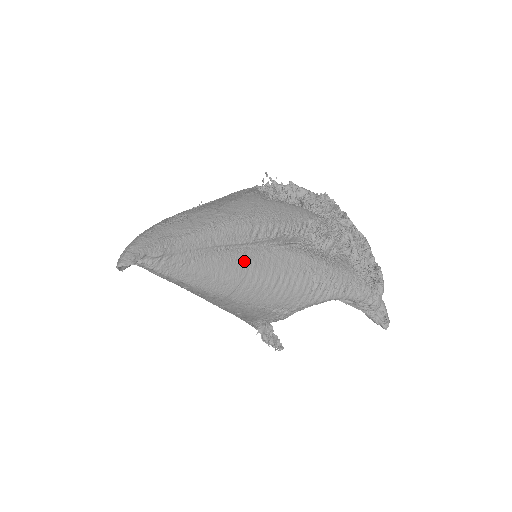
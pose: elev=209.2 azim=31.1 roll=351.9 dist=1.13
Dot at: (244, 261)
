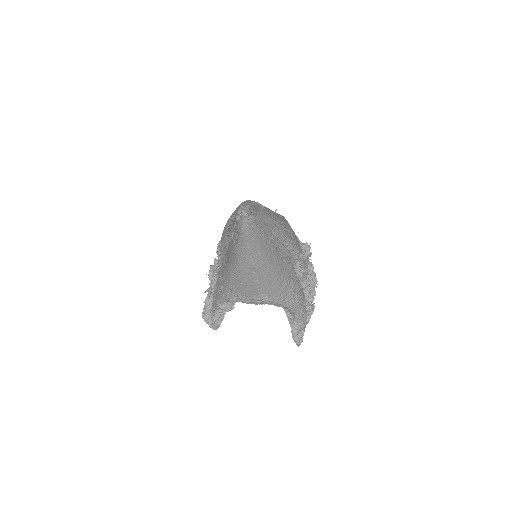
Dot at: (275, 253)
